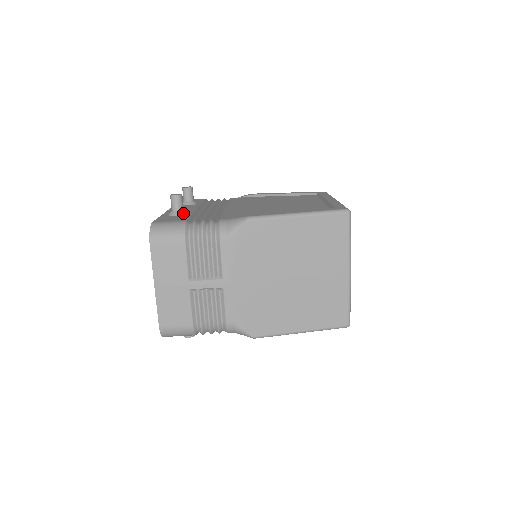
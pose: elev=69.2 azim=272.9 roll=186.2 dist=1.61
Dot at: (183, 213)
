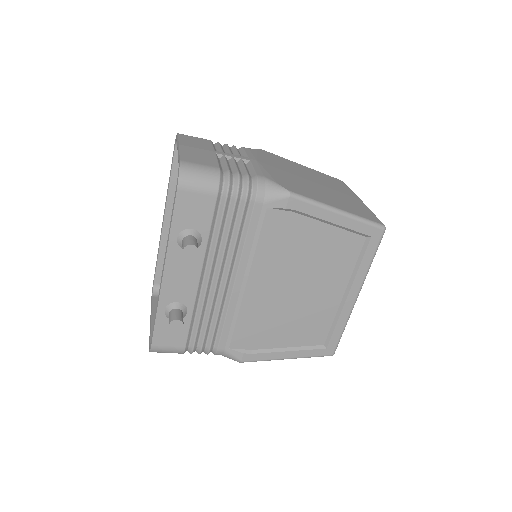
Dot at: occluded
